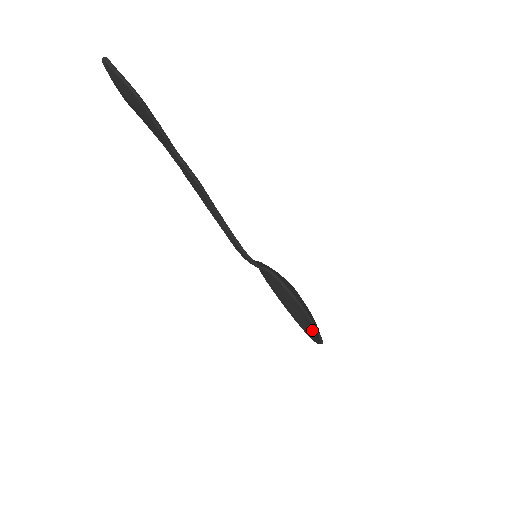
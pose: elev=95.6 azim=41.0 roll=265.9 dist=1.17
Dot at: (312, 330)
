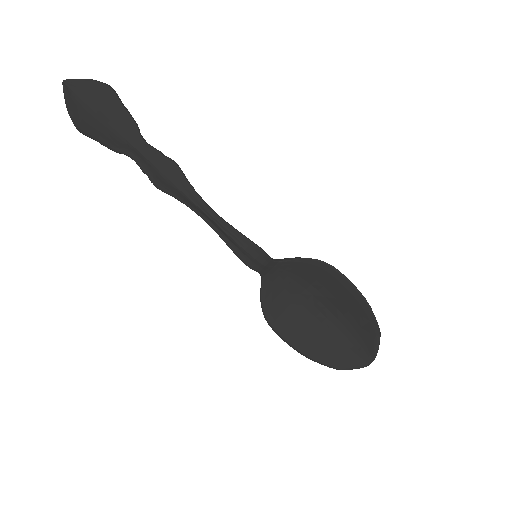
Dot at: (359, 344)
